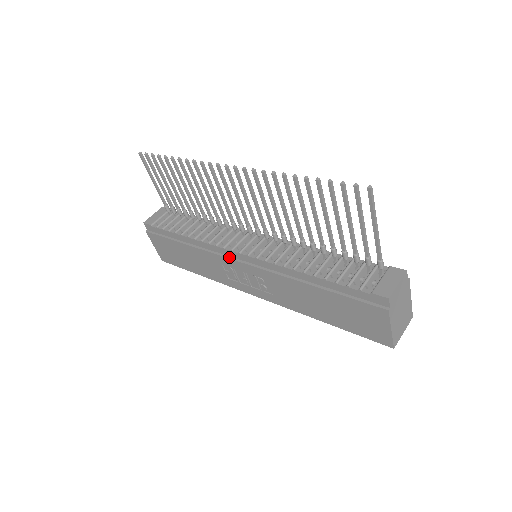
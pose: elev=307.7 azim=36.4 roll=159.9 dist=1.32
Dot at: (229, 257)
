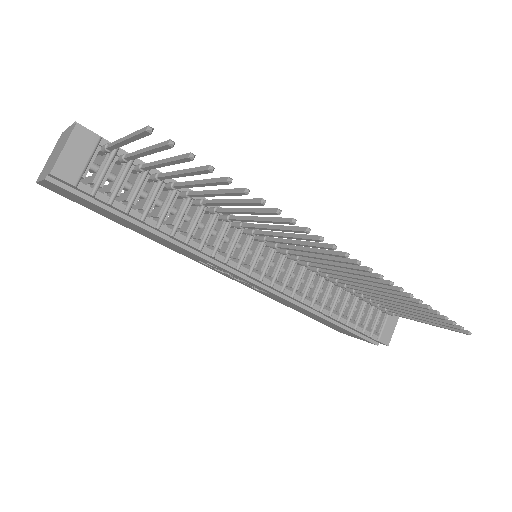
Dot at: (236, 272)
